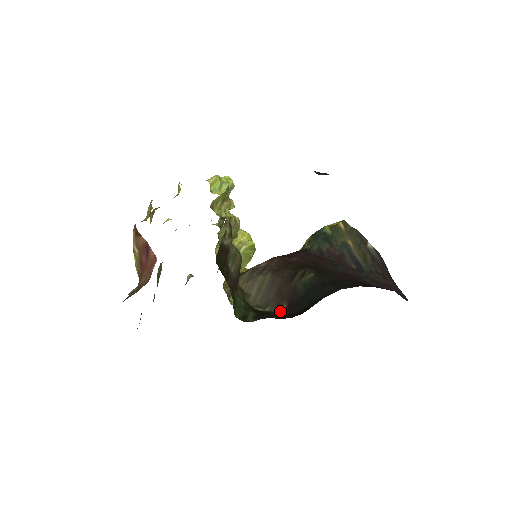
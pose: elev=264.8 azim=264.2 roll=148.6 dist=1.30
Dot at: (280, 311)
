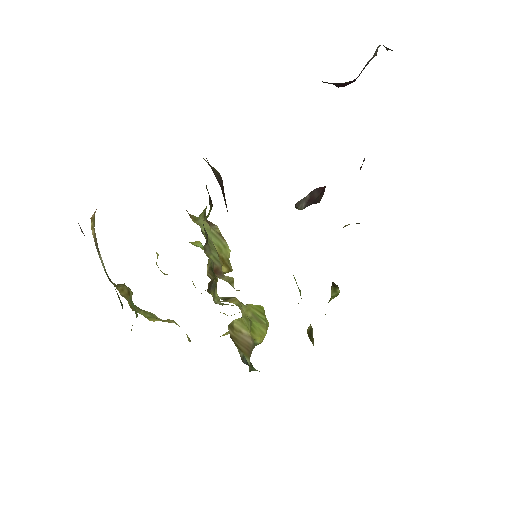
Dot at: occluded
